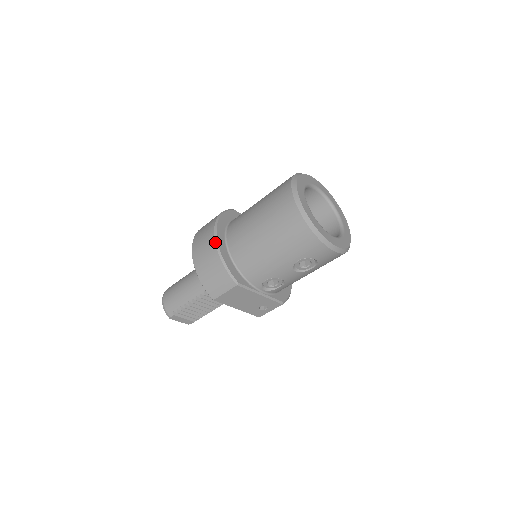
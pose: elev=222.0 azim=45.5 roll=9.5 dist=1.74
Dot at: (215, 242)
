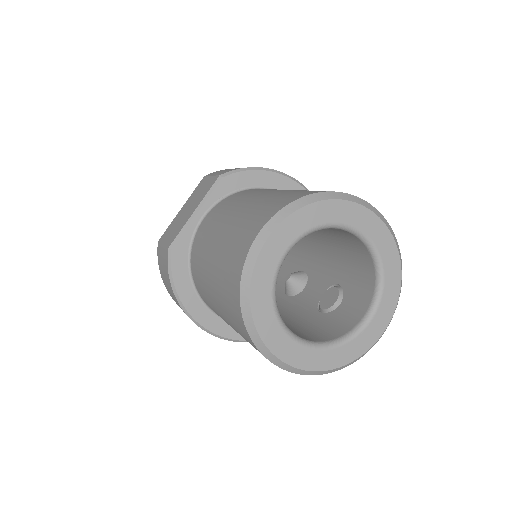
Dot at: occluded
